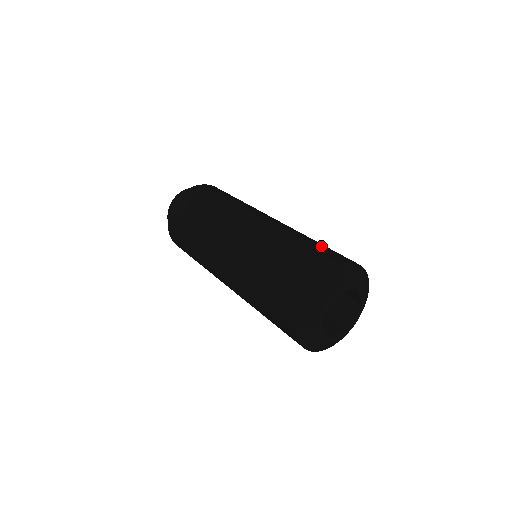
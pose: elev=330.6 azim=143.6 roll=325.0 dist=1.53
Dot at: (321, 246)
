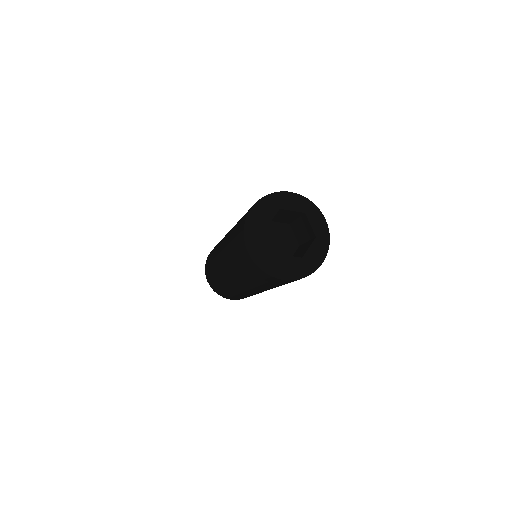
Dot at: occluded
